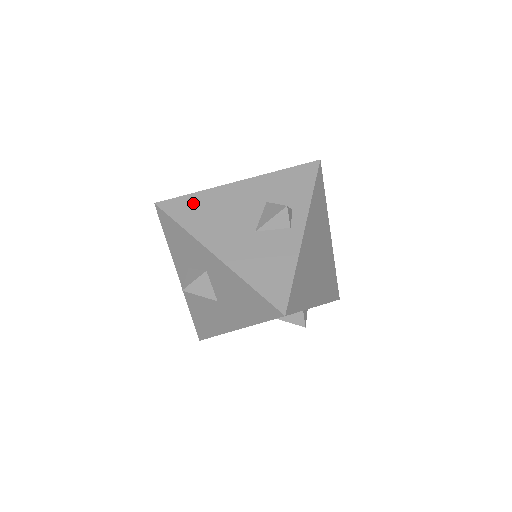
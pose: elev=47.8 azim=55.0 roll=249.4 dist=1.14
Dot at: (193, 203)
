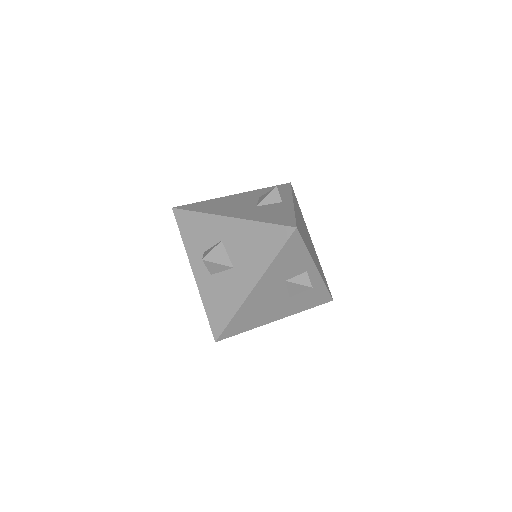
Dot at: (203, 204)
